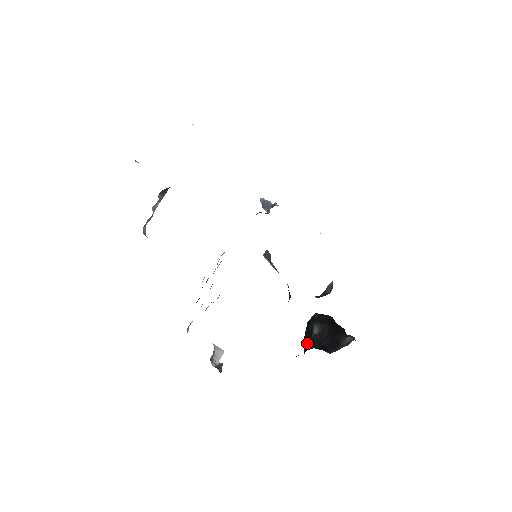
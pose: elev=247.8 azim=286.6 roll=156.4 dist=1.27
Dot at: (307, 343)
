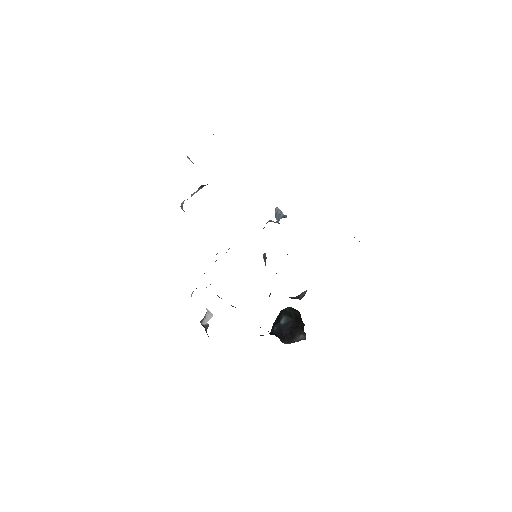
Dot at: (274, 327)
